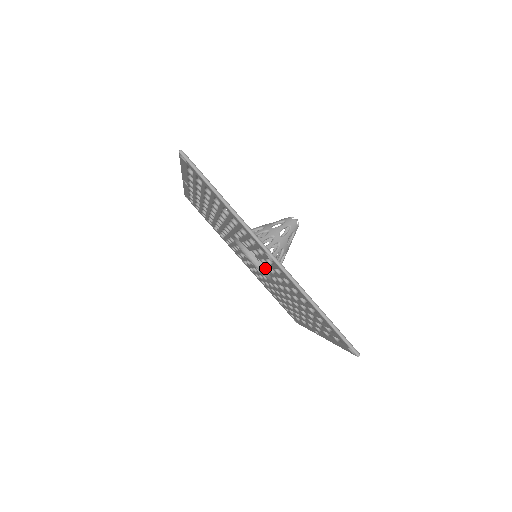
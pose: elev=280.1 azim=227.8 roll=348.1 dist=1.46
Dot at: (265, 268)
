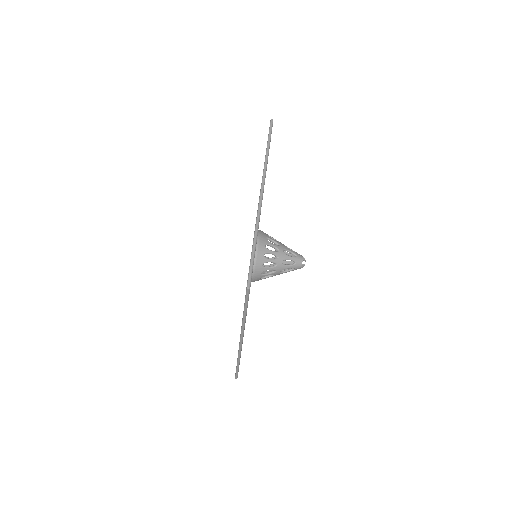
Dot at: occluded
